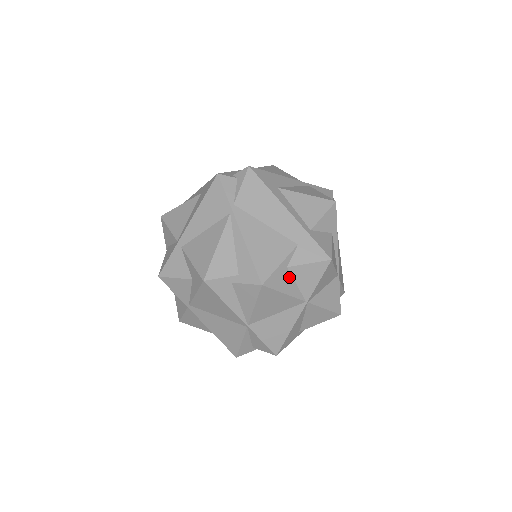
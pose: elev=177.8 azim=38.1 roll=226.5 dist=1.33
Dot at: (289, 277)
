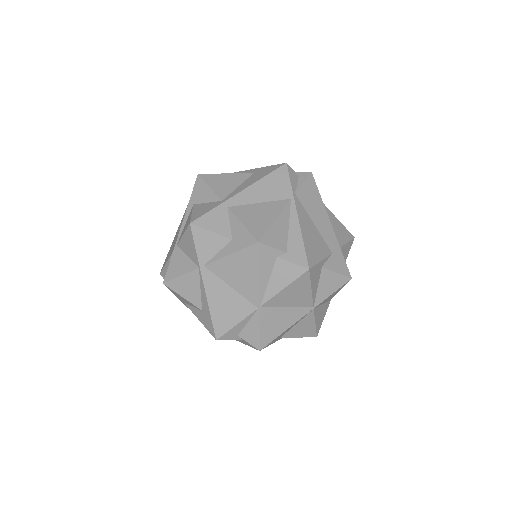
Dot at: (318, 276)
